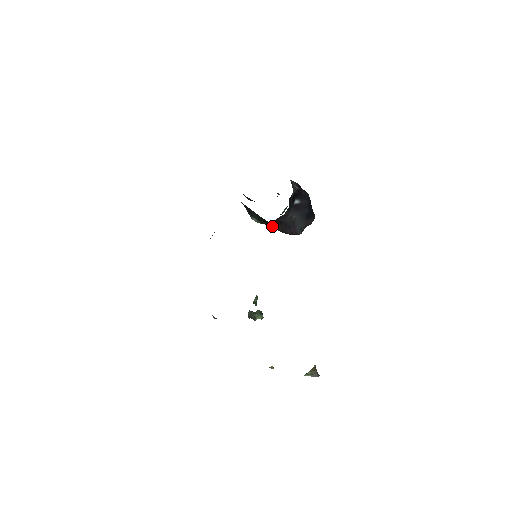
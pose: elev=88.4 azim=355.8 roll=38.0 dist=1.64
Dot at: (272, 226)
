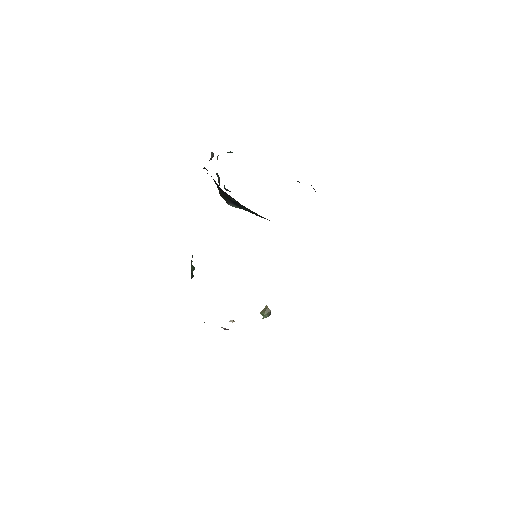
Dot at: occluded
